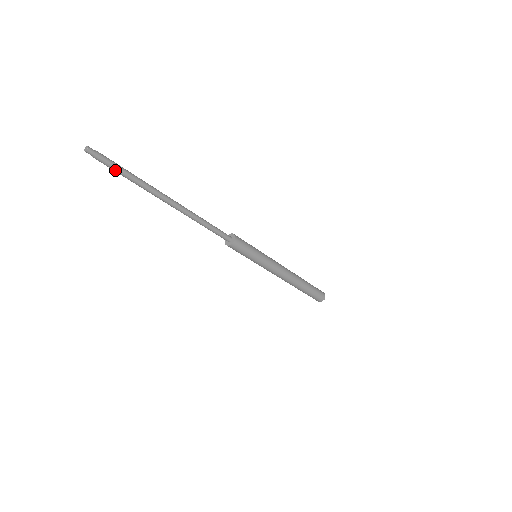
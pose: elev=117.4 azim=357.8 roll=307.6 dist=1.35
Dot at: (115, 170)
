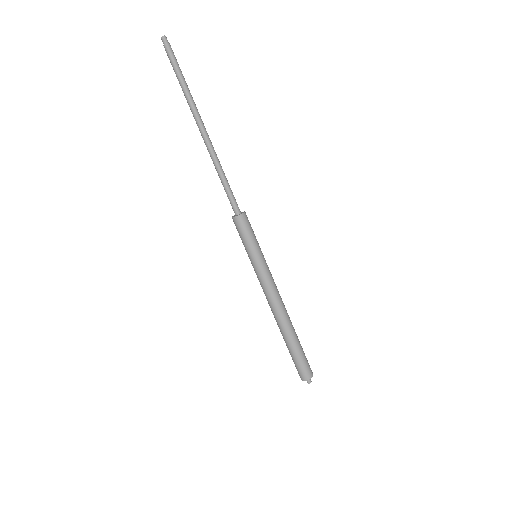
Dot at: (174, 68)
